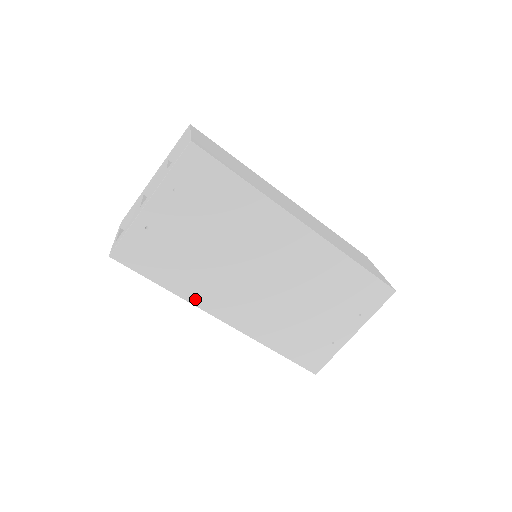
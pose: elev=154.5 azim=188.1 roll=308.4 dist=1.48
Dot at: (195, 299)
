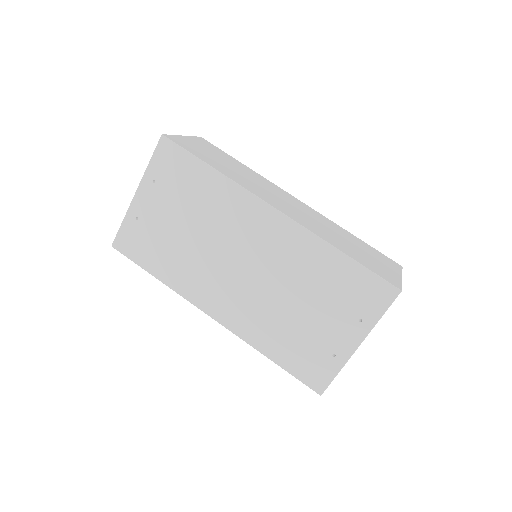
Dot at: (183, 291)
